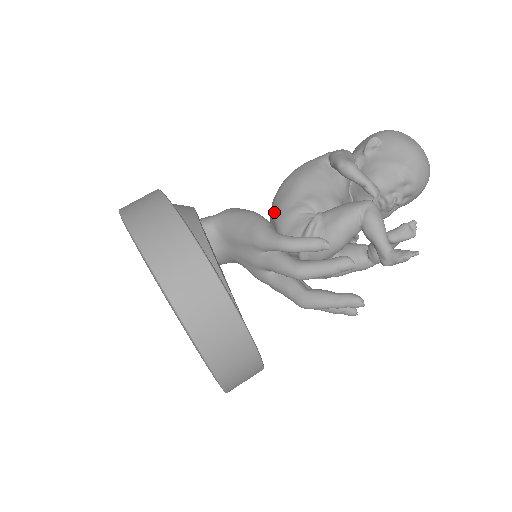
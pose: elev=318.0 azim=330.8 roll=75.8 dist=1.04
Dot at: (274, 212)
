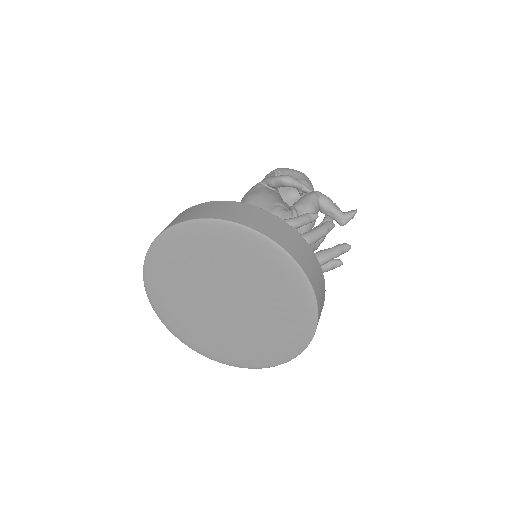
Dot at: occluded
